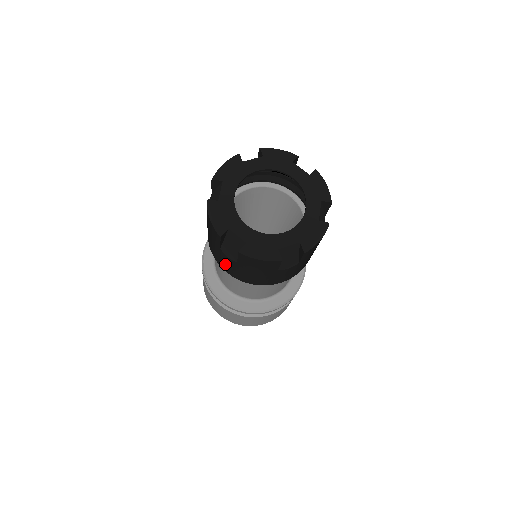
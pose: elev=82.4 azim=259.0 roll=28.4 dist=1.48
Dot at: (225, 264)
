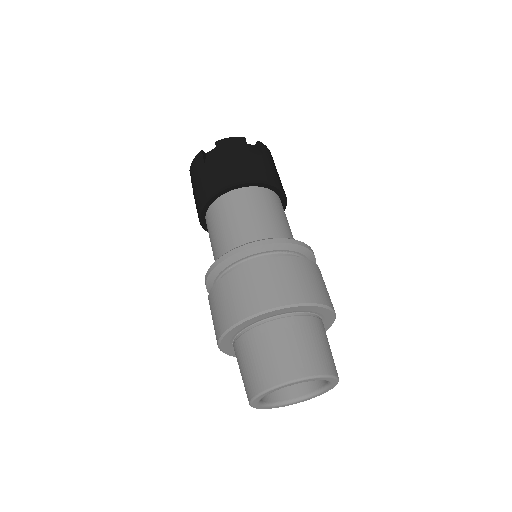
Dot at: (214, 178)
